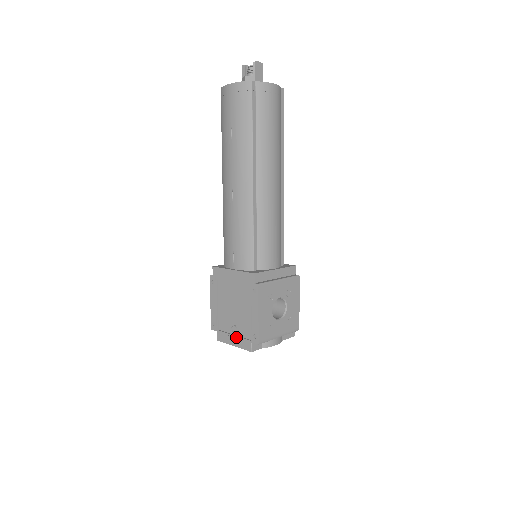
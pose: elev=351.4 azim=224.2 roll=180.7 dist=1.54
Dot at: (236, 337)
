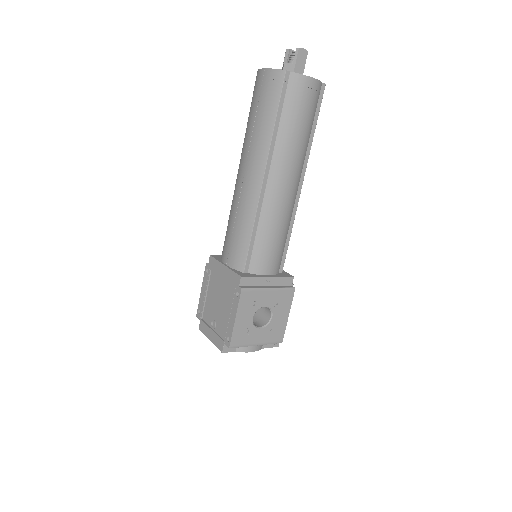
Dot at: (213, 333)
